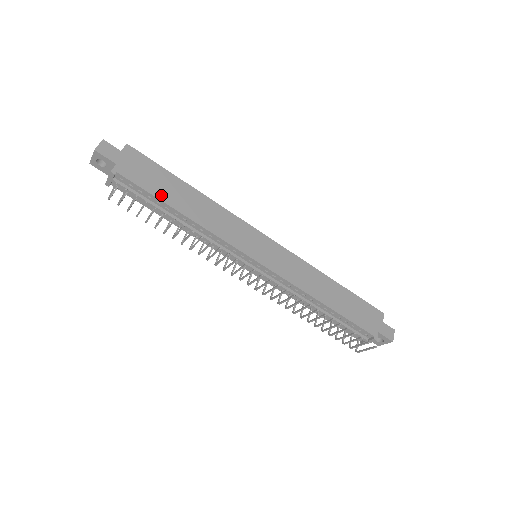
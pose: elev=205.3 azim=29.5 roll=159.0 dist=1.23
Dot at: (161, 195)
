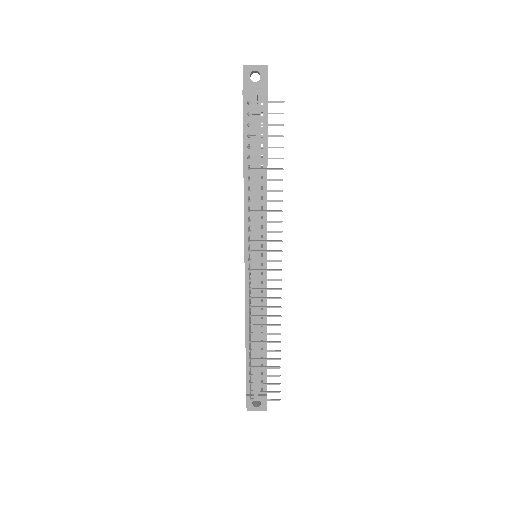
Dot at: (267, 144)
